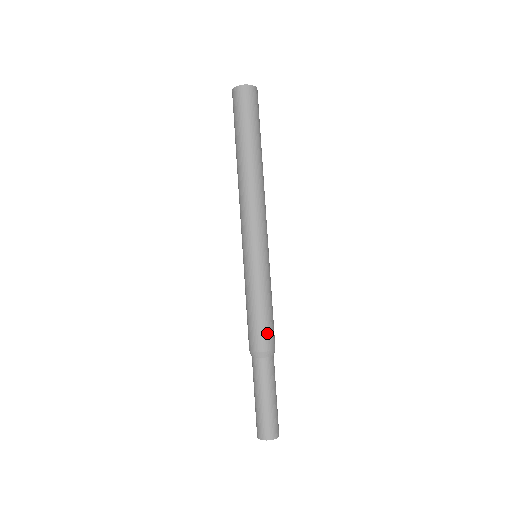
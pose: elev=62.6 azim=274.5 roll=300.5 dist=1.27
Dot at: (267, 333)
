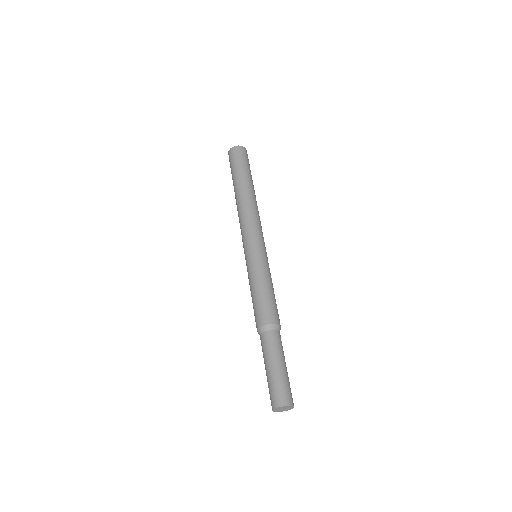
Dot at: (272, 309)
